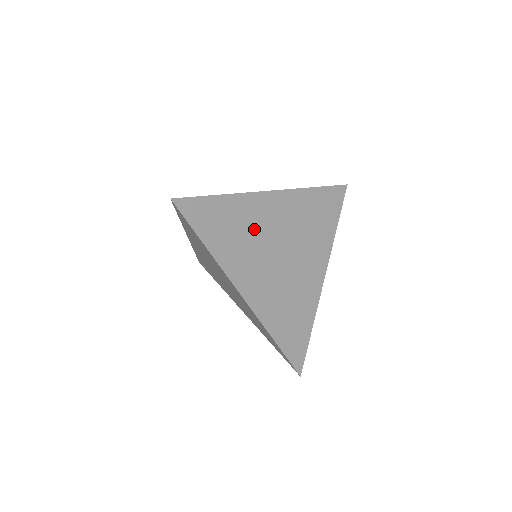
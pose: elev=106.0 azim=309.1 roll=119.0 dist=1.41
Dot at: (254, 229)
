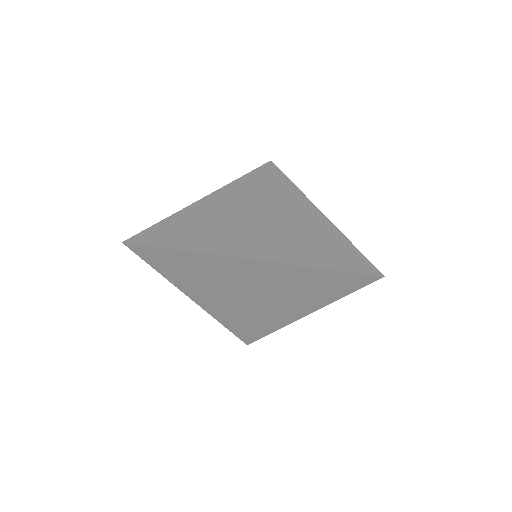
Dot at: (218, 219)
